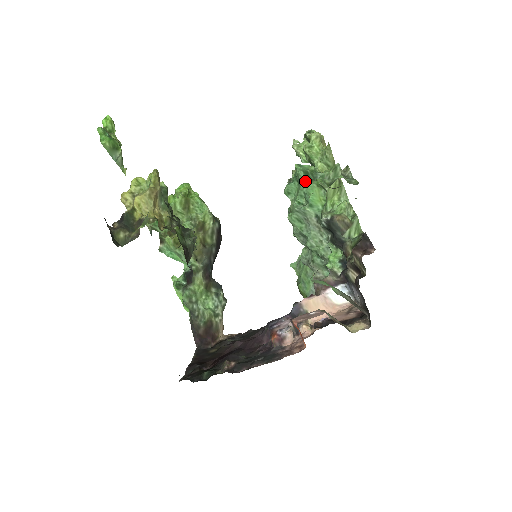
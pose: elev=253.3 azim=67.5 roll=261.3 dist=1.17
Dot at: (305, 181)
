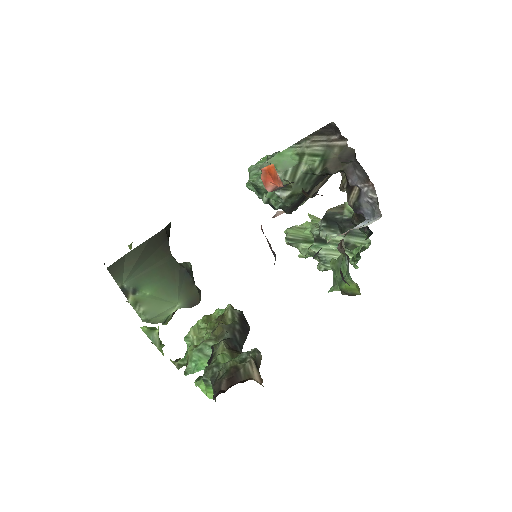
Dot at: occluded
